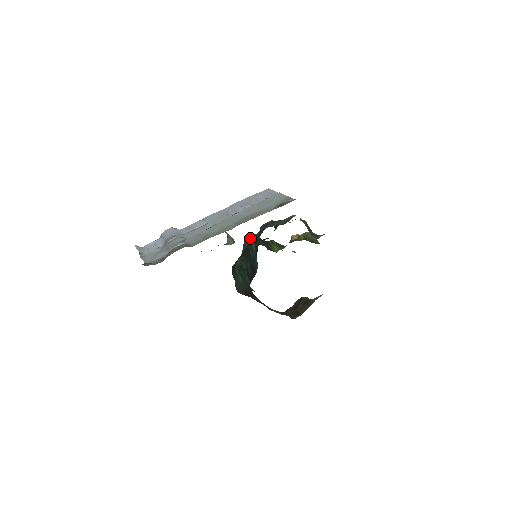
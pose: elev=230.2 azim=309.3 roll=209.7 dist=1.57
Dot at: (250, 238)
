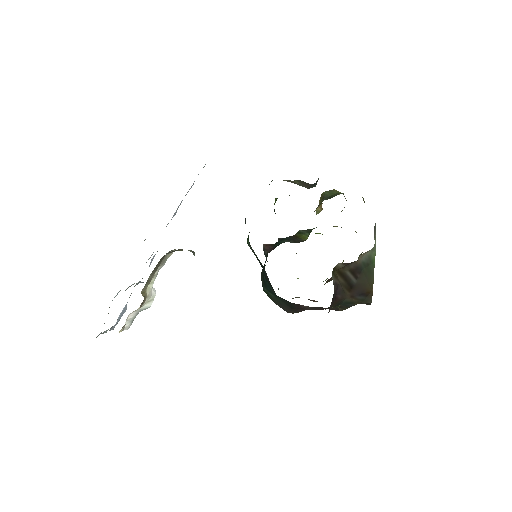
Dot at: (268, 245)
